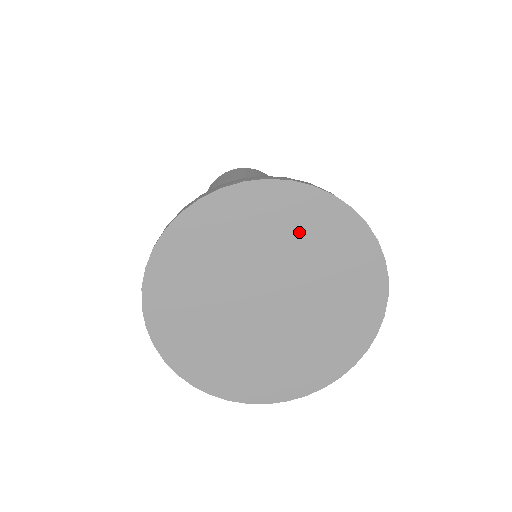
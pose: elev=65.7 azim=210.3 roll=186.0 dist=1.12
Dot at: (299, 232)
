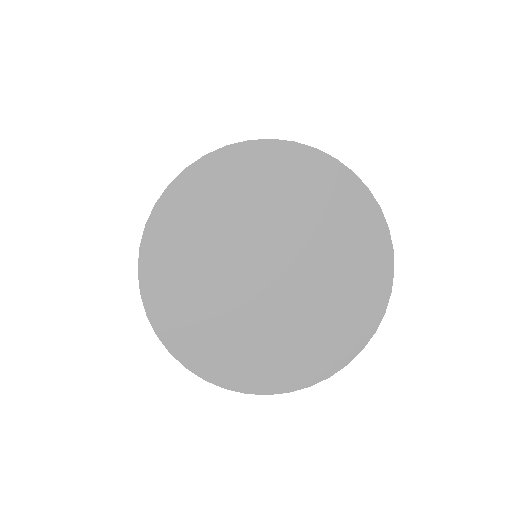
Dot at: (288, 190)
